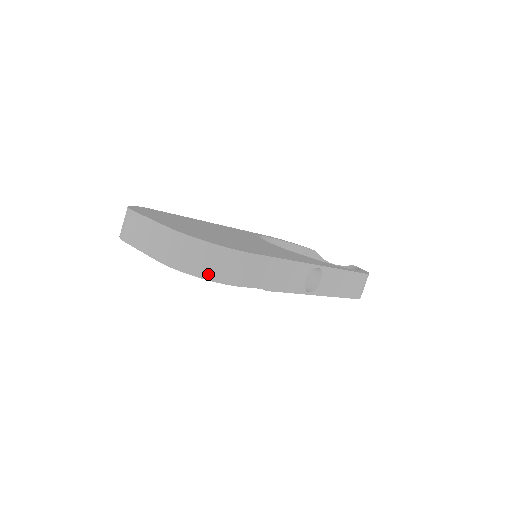
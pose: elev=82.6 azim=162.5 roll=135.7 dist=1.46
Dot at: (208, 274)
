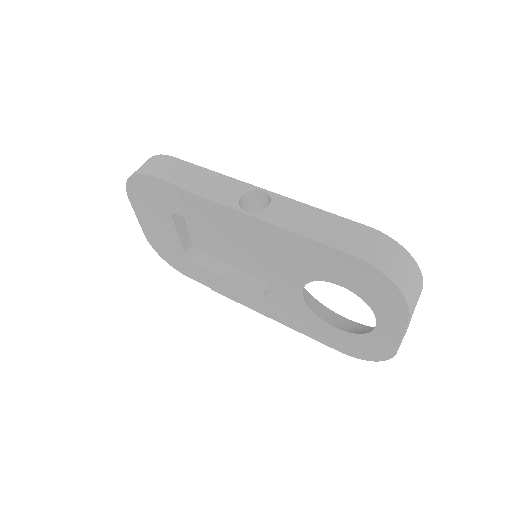
Dot at: (135, 172)
